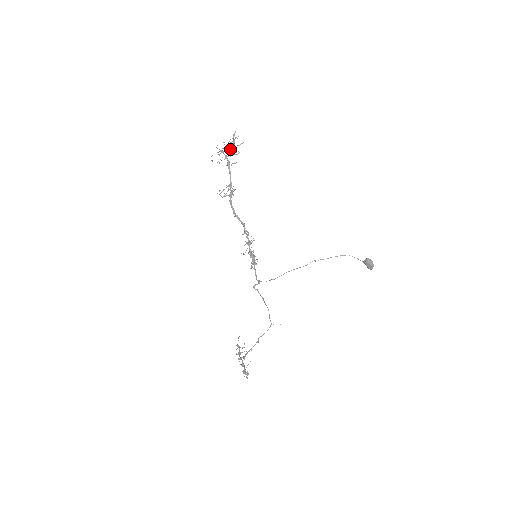
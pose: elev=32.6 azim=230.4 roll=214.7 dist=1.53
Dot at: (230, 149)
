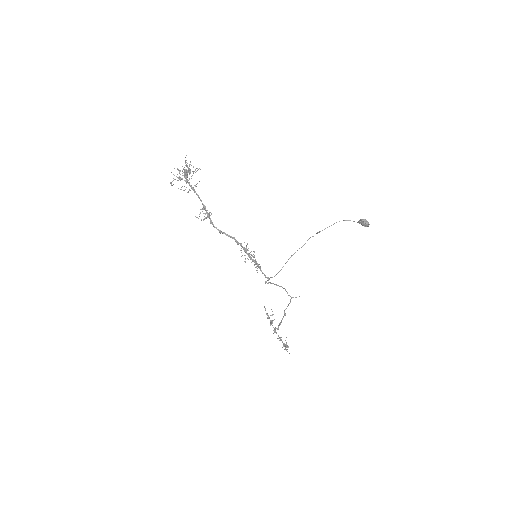
Dot at: occluded
